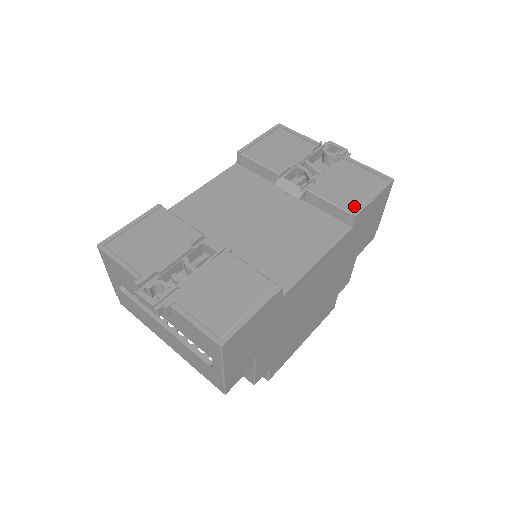
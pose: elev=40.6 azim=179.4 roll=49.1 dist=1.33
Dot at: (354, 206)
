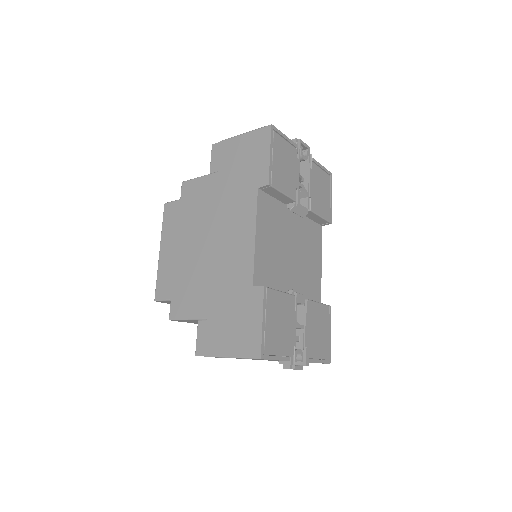
Dot at: (329, 214)
